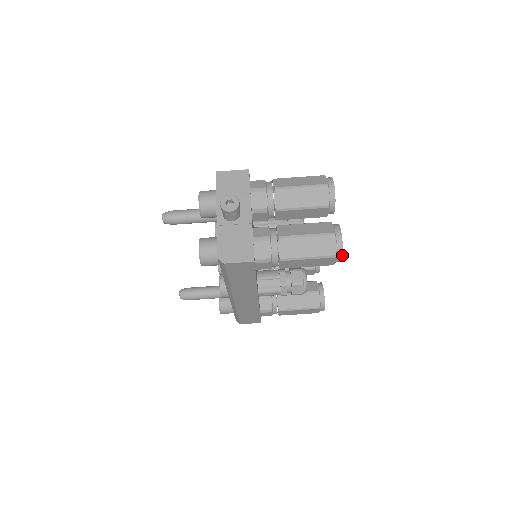
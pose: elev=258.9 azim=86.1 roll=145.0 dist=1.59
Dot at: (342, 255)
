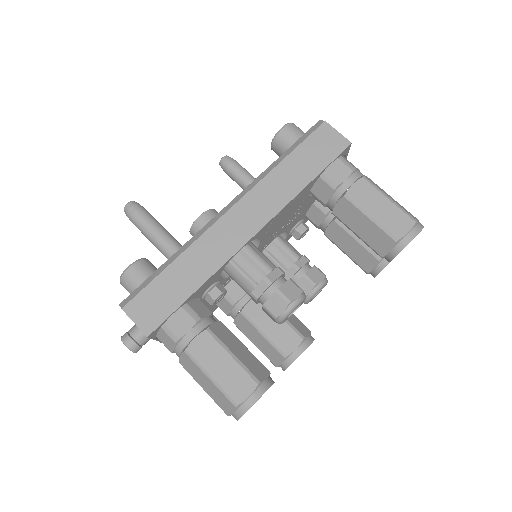
Dot at: (420, 231)
